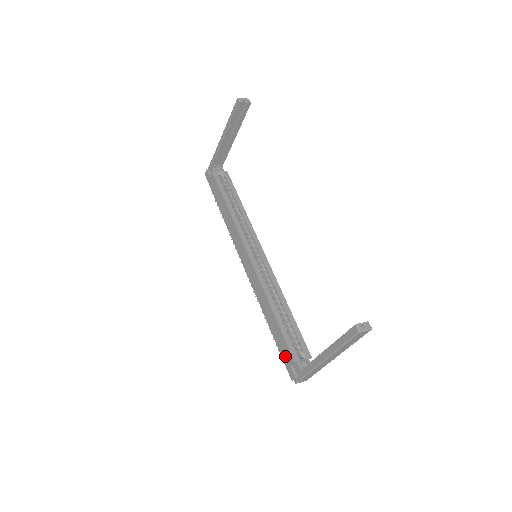
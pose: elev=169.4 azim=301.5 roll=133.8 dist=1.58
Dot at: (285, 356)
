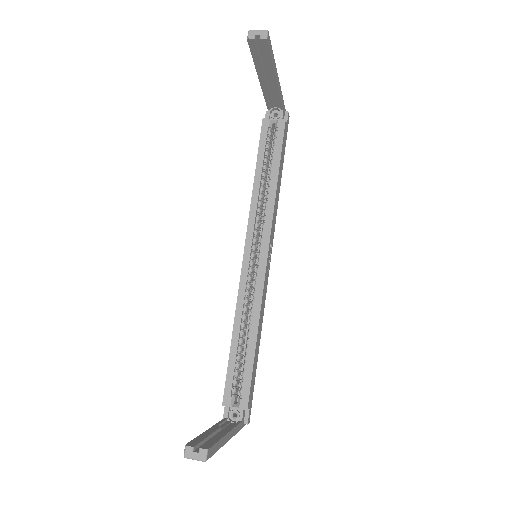
Dot at: occluded
